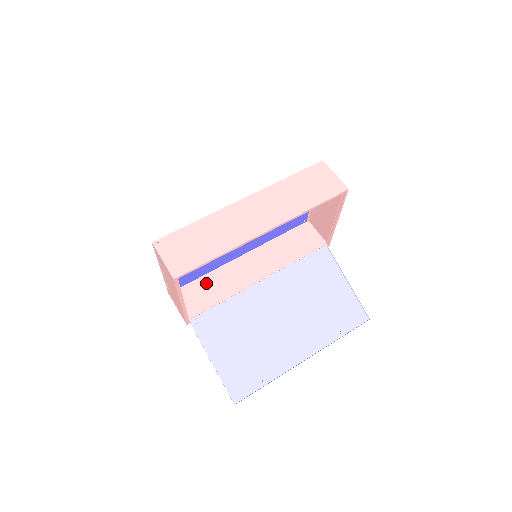
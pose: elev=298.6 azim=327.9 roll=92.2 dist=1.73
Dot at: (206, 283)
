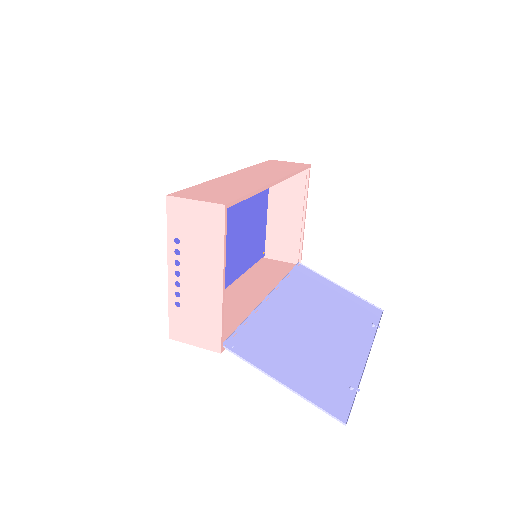
Dot at: occluded
